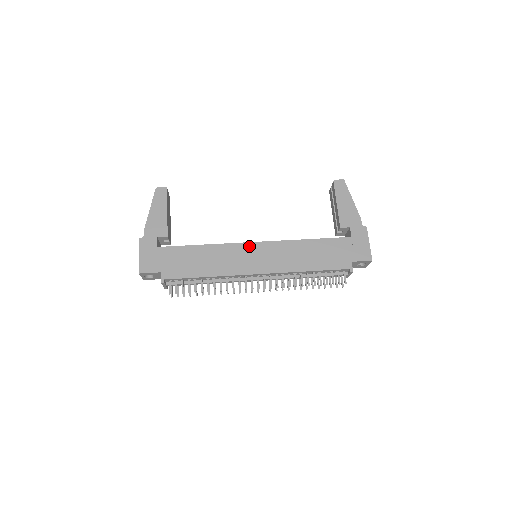
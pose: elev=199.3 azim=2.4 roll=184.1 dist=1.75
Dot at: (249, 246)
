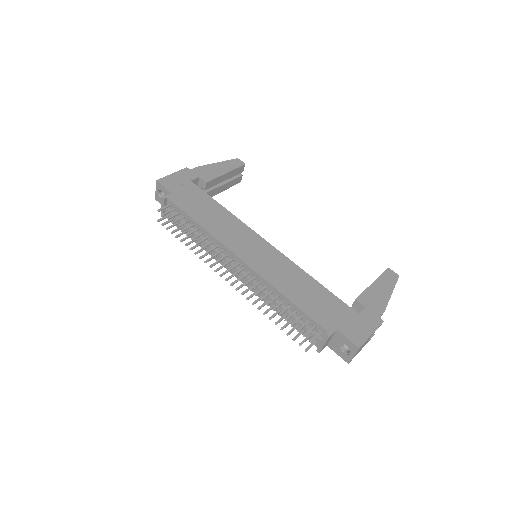
Dot at: (258, 239)
